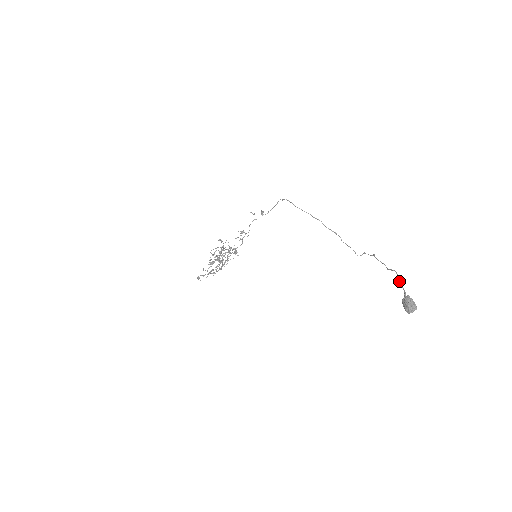
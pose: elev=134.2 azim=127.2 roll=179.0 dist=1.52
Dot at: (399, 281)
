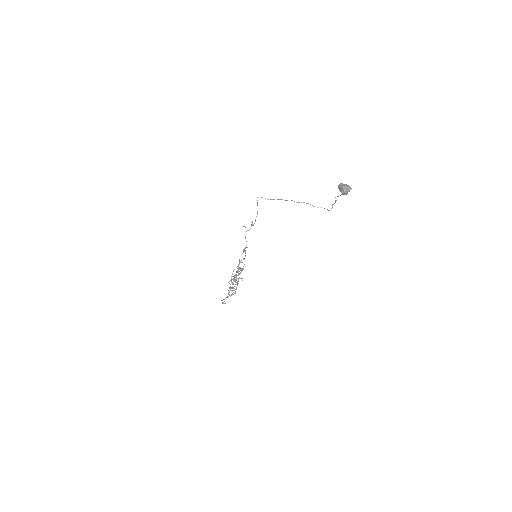
Dot at: occluded
